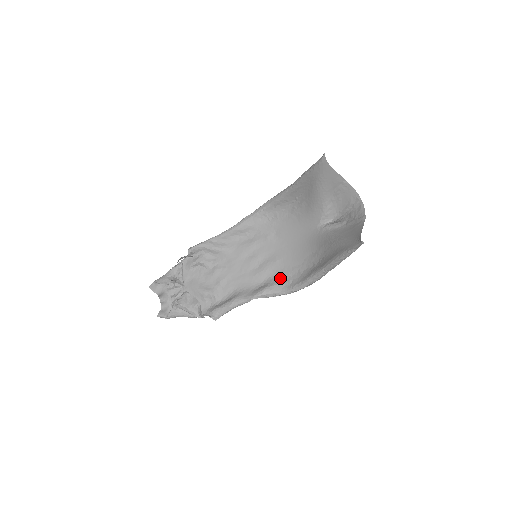
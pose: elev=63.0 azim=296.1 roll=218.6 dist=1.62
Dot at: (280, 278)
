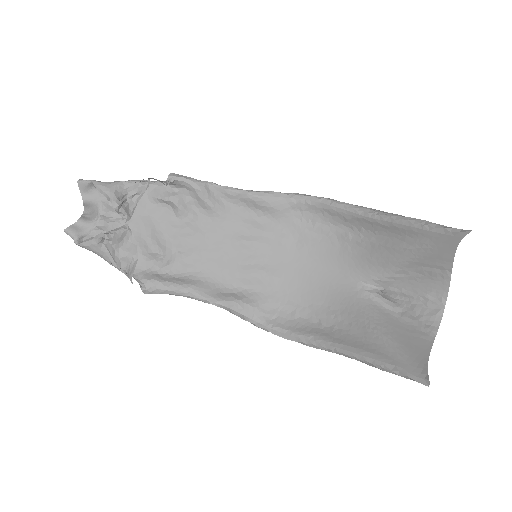
Dot at: (263, 301)
